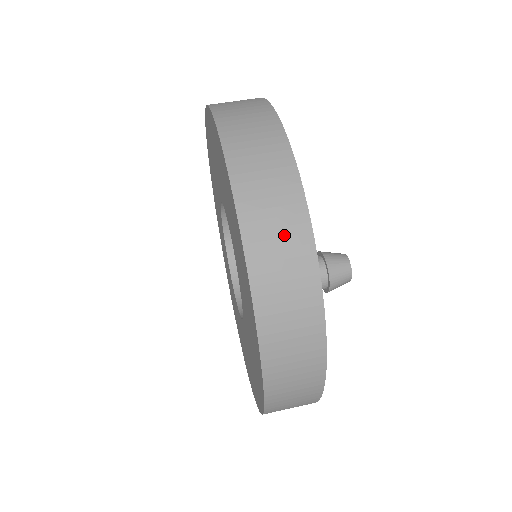
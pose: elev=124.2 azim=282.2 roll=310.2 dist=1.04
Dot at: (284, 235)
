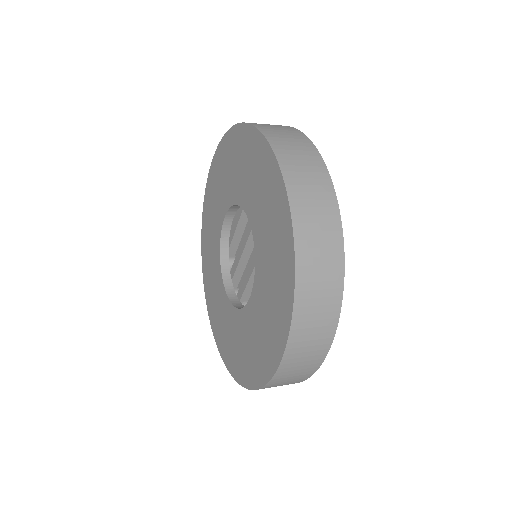
Dot at: (283, 130)
